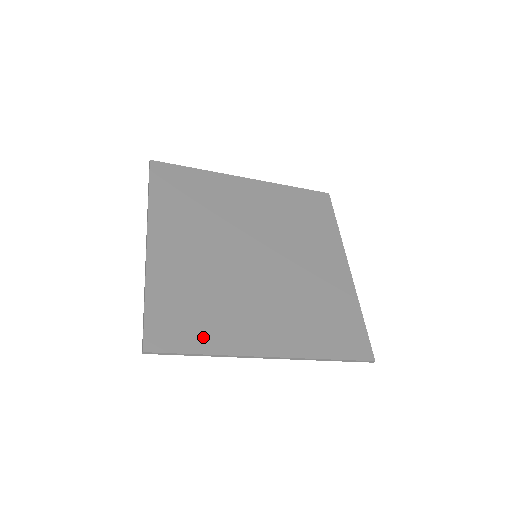
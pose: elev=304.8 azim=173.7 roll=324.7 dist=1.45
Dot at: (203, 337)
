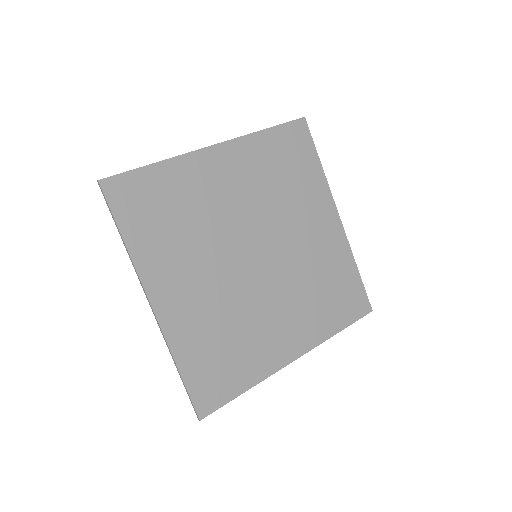
Dot at: (240, 376)
